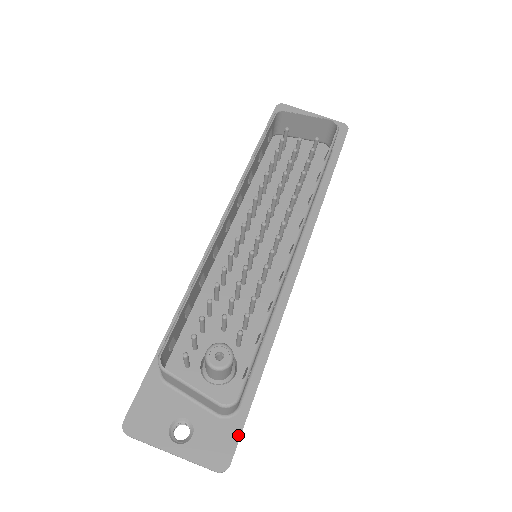
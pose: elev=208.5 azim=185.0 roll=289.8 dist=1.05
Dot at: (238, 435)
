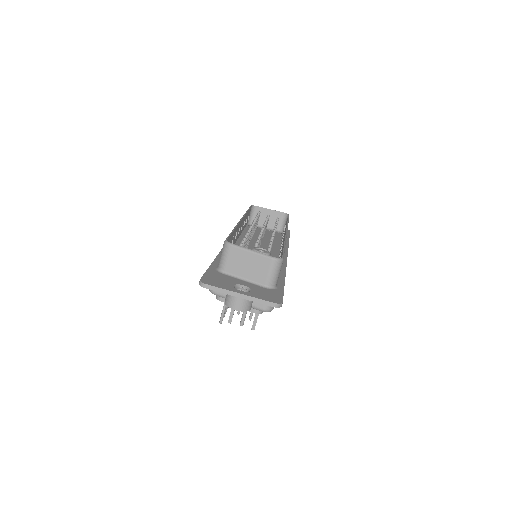
Dot at: (282, 295)
